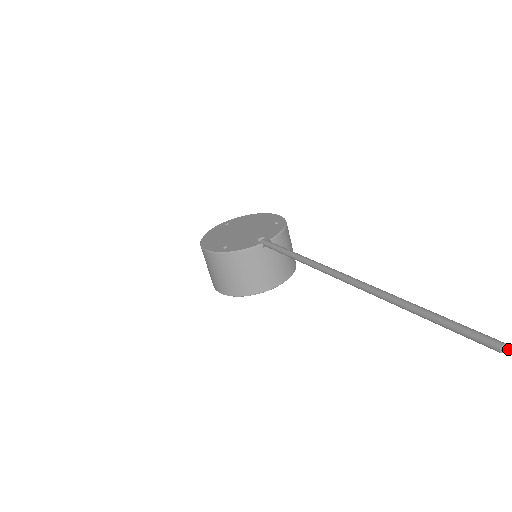
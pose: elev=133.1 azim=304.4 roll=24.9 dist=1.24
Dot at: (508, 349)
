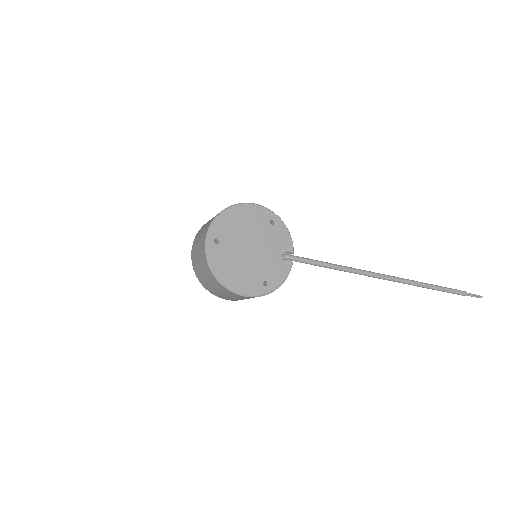
Dot at: (468, 294)
